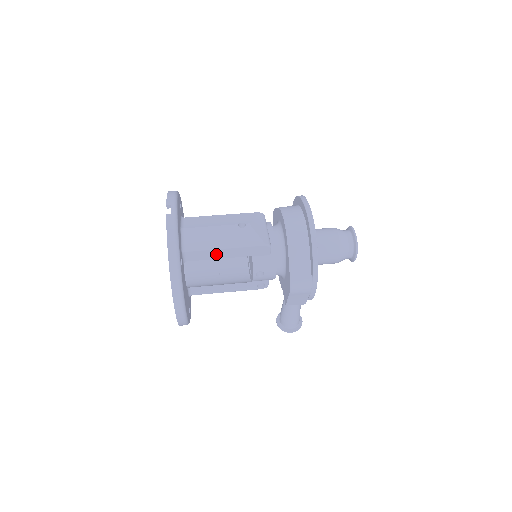
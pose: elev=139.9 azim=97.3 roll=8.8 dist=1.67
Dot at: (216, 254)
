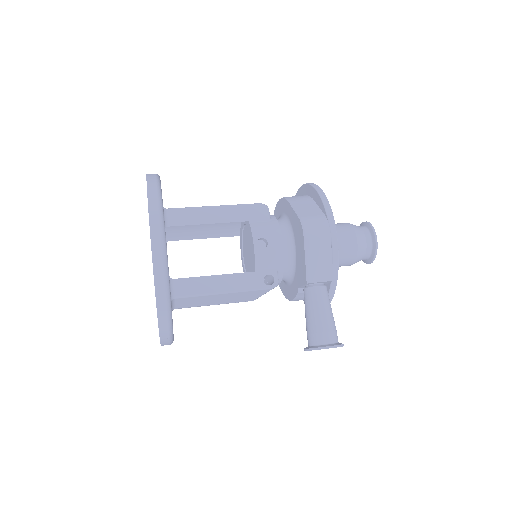
Dot at: (205, 216)
